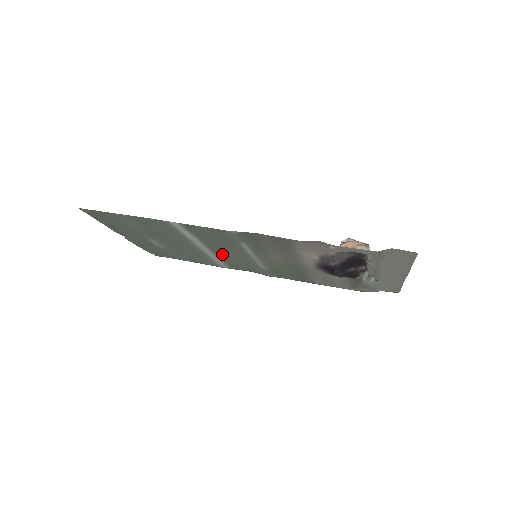
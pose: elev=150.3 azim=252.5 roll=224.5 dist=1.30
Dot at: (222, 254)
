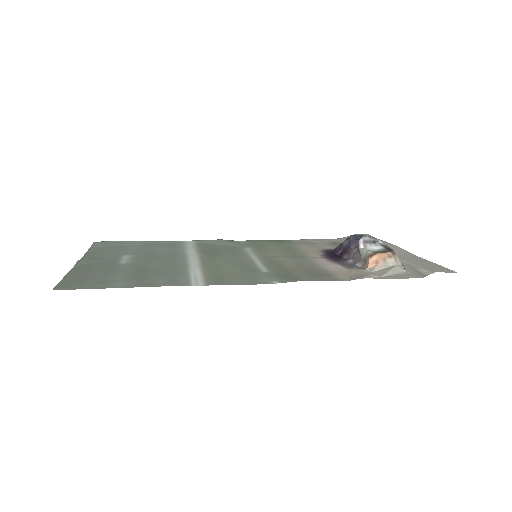
Dot at: (209, 253)
